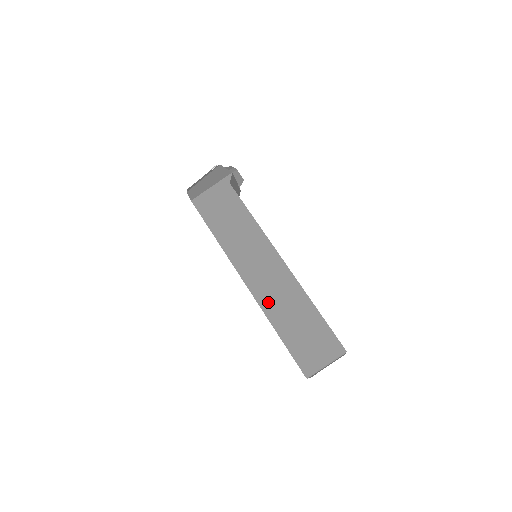
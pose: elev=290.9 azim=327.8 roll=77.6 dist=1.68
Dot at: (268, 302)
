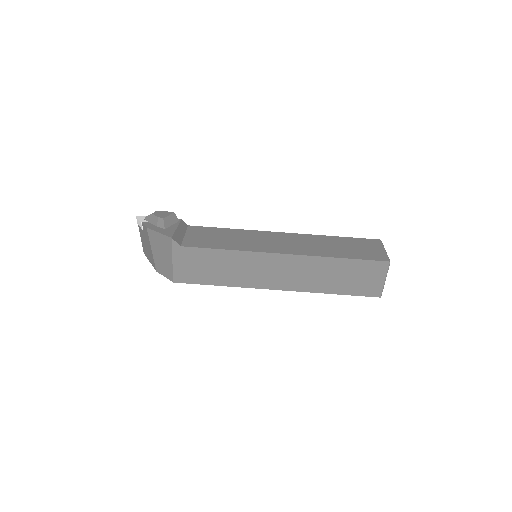
Dot at: (306, 285)
